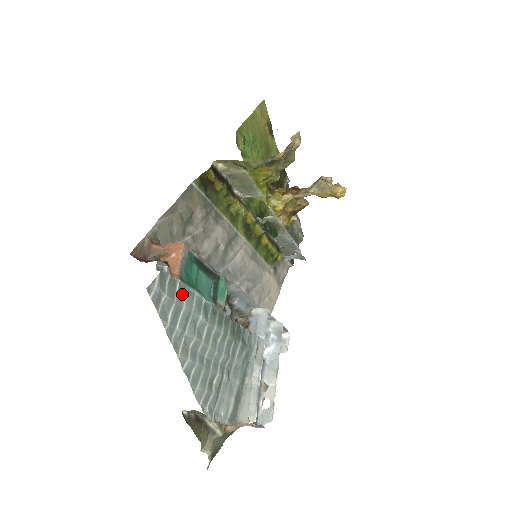
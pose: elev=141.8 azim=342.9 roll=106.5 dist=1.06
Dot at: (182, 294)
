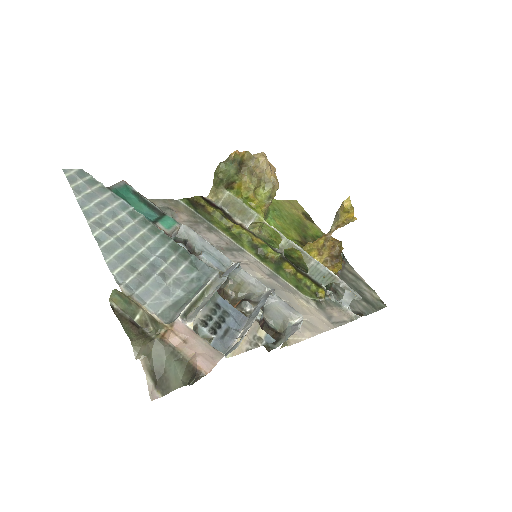
Dot at: (103, 191)
